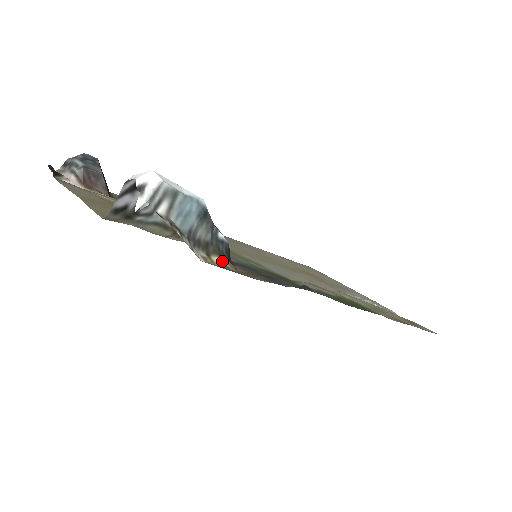
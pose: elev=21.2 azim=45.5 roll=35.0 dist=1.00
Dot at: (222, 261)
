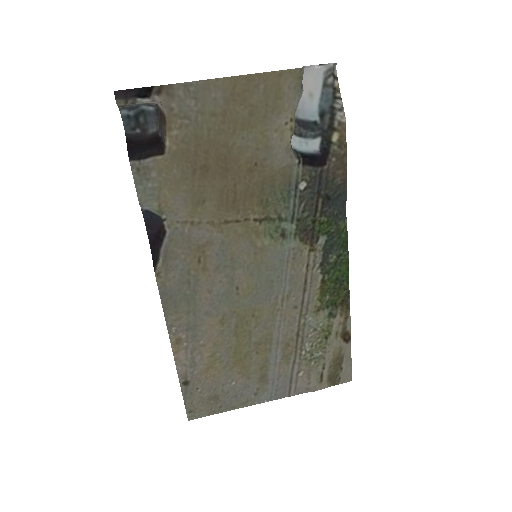
Dot at: (334, 143)
